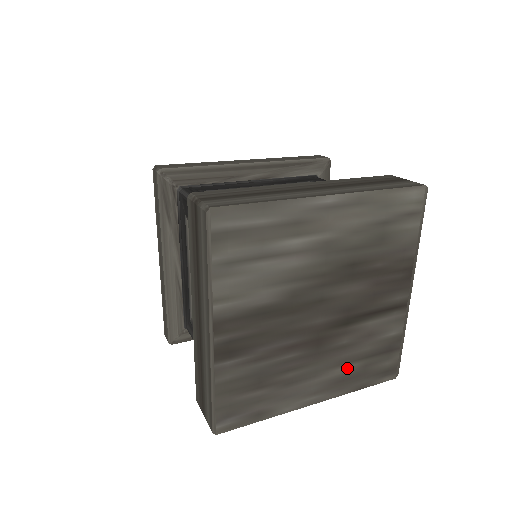
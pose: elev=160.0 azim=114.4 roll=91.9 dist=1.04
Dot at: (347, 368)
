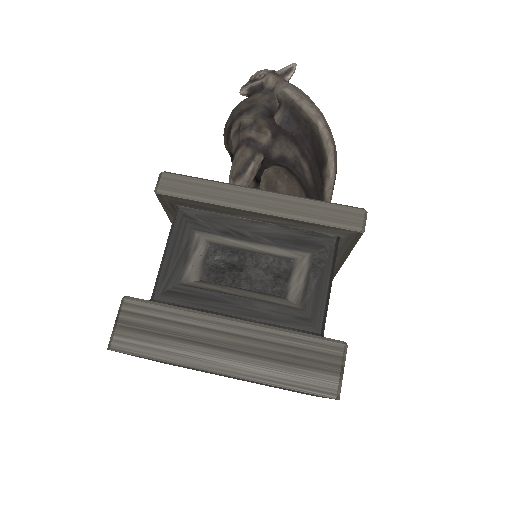
Dot at: occluded
